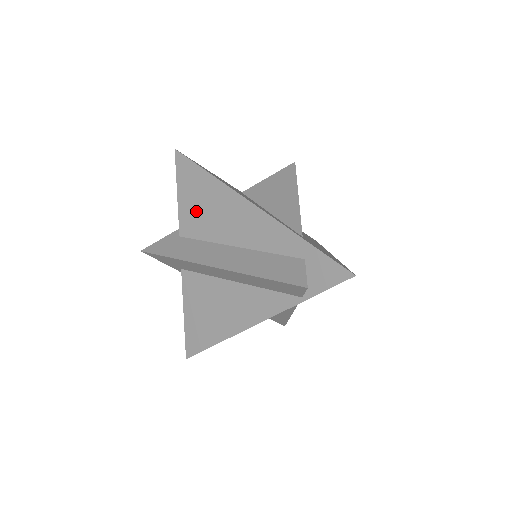
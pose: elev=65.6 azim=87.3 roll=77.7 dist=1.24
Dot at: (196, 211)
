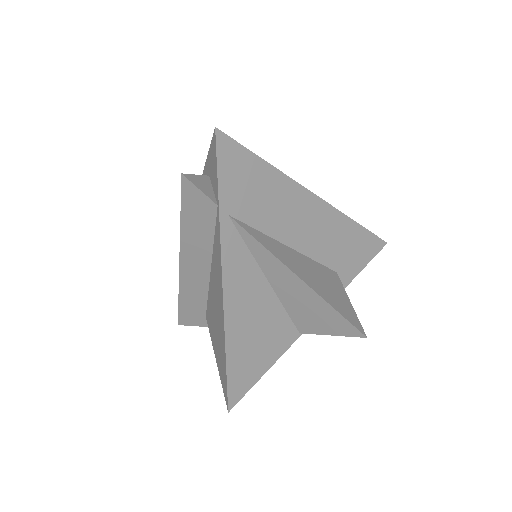
Dot at: occluded
